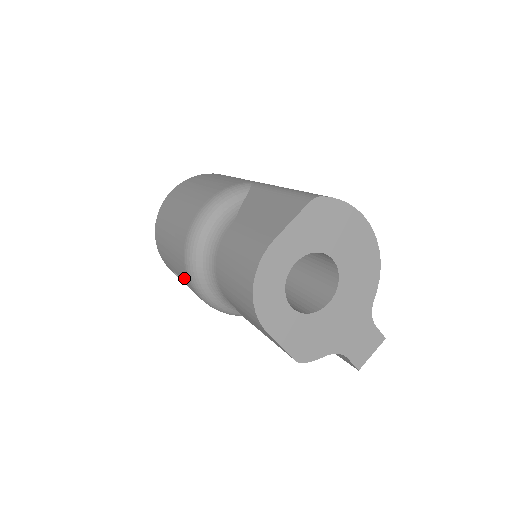
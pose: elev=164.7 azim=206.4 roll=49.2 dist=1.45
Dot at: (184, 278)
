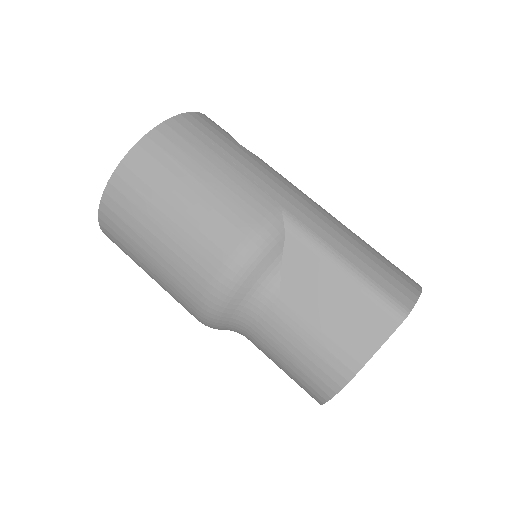
Dot at: occluded
